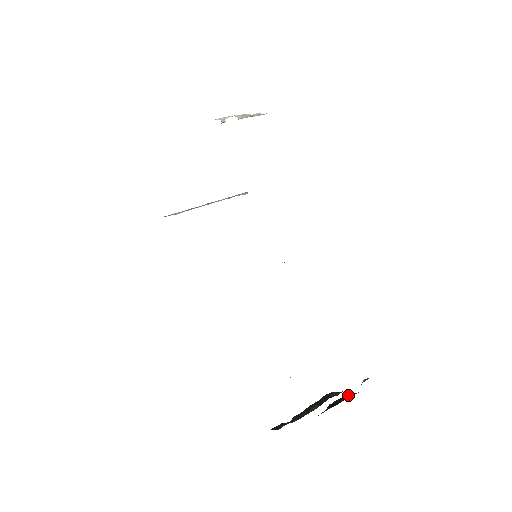
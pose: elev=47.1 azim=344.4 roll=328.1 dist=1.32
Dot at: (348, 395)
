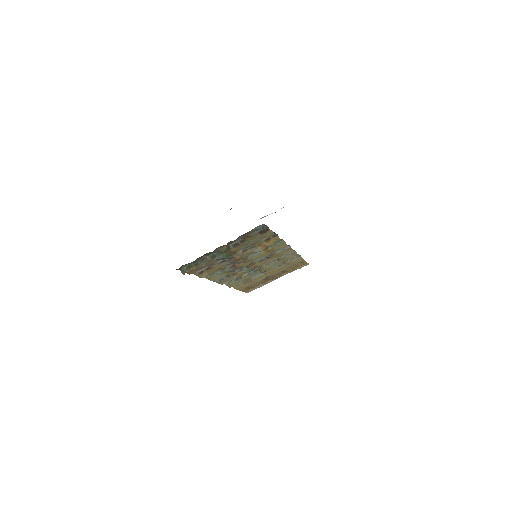
Dot at: occluded
